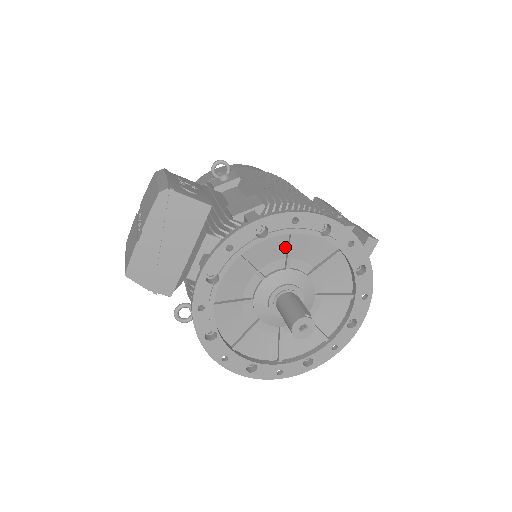
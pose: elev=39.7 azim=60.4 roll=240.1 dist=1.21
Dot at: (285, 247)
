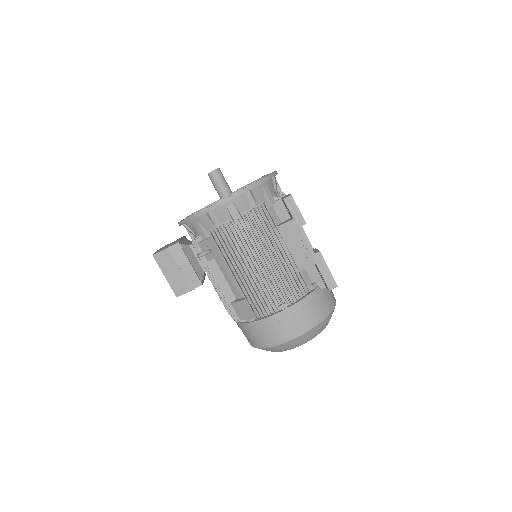
Dot at: occluded
